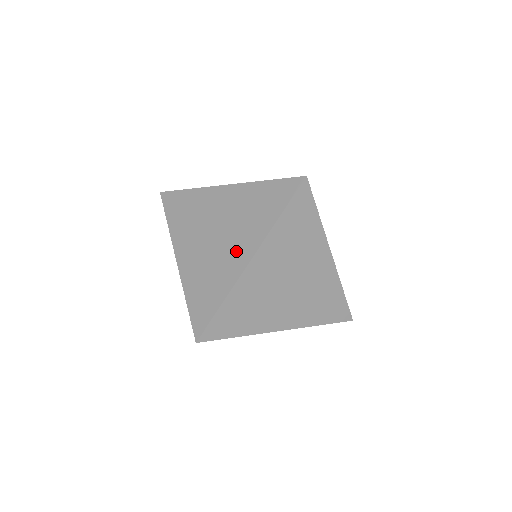
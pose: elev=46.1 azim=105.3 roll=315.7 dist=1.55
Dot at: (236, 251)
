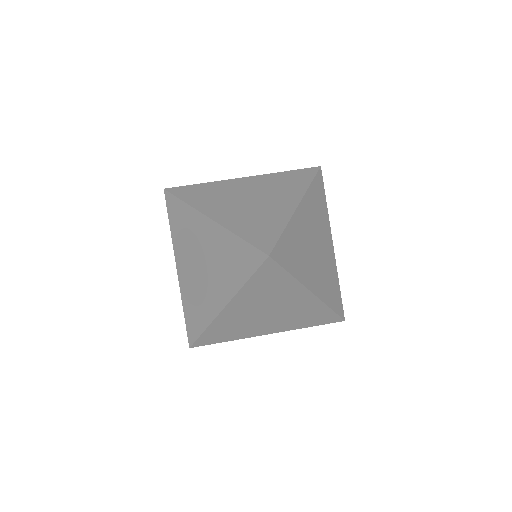
Dot at: (215, 292)
